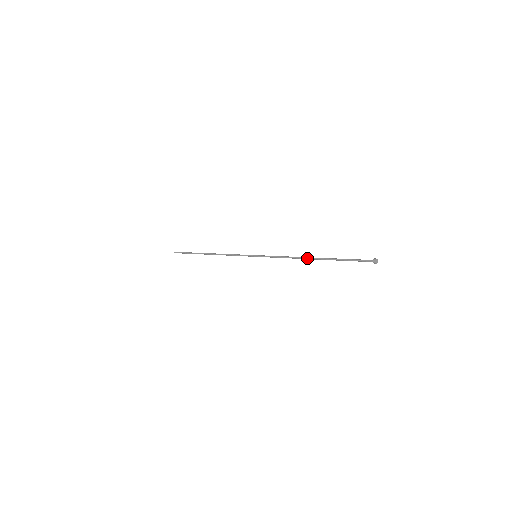
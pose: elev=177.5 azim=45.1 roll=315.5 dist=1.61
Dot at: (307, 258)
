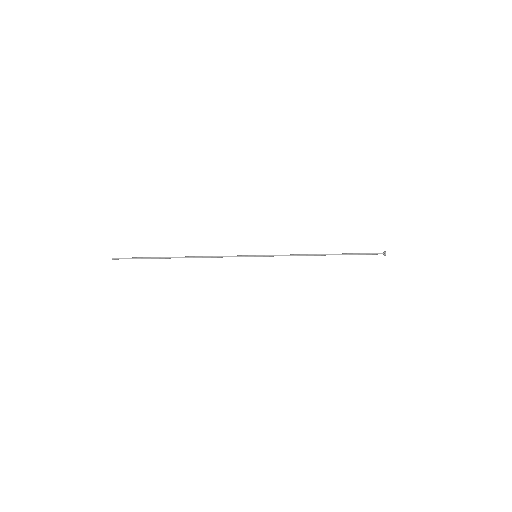
Dot at: (320, 254)
